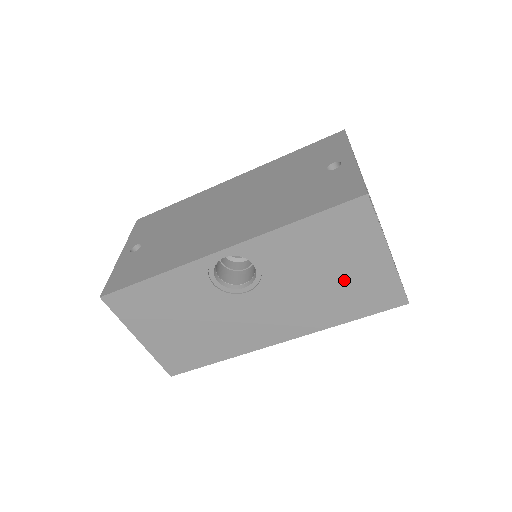
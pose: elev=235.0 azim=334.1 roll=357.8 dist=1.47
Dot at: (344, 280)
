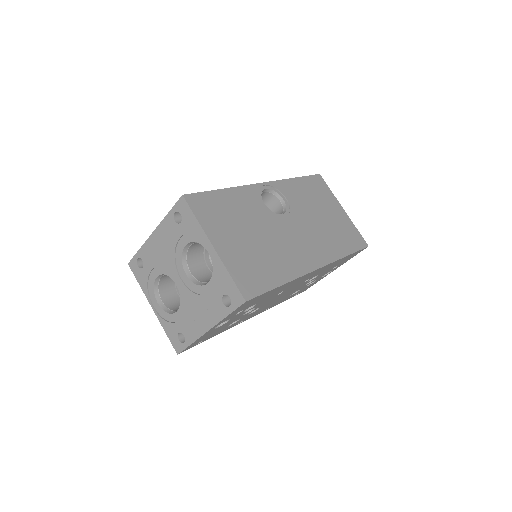
Dot at: (332, 221)
